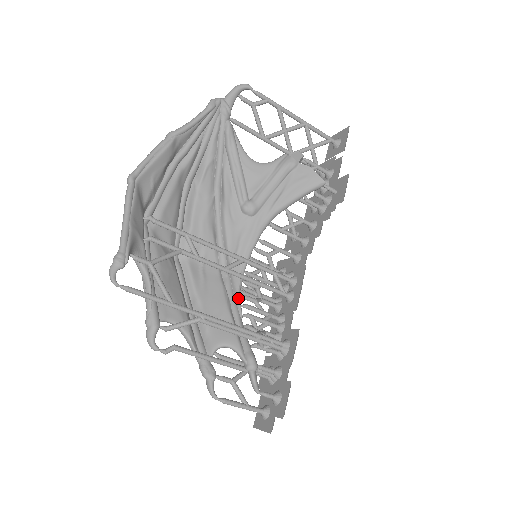
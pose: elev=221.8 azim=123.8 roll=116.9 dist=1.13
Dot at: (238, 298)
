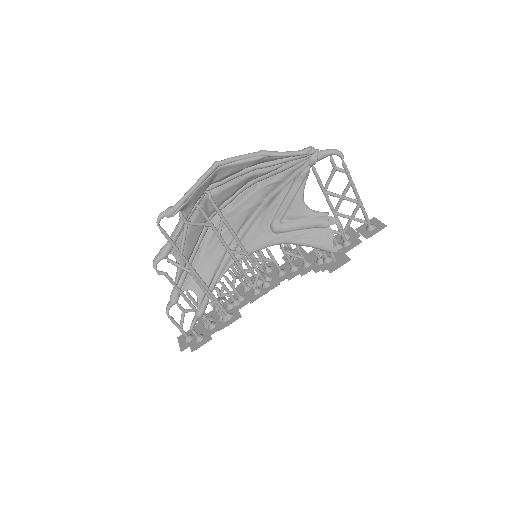
Dot at: (225, 270)
